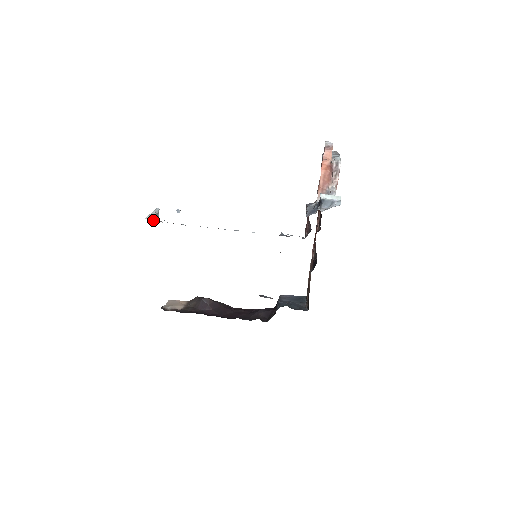
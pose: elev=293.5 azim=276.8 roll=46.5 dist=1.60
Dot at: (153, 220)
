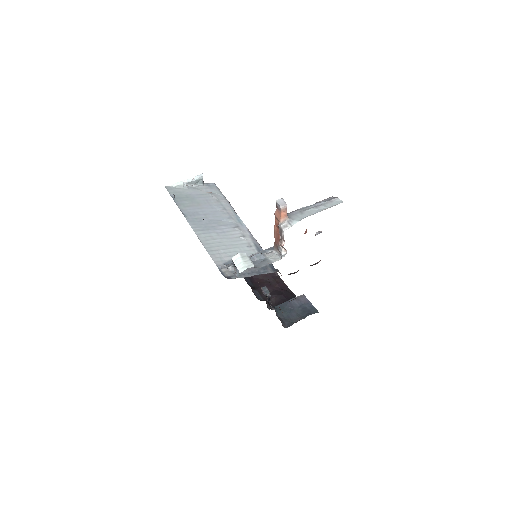
Dot at: (189, 185)
